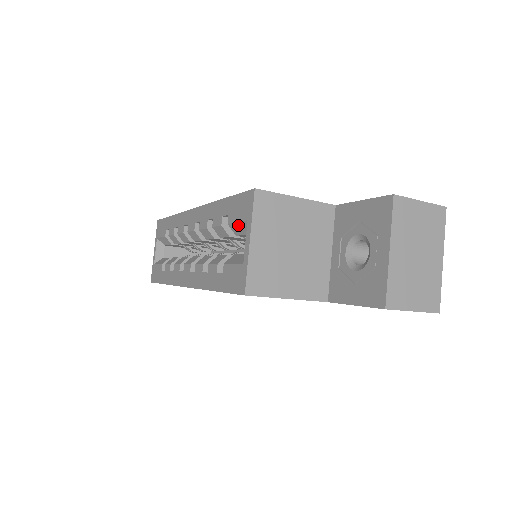
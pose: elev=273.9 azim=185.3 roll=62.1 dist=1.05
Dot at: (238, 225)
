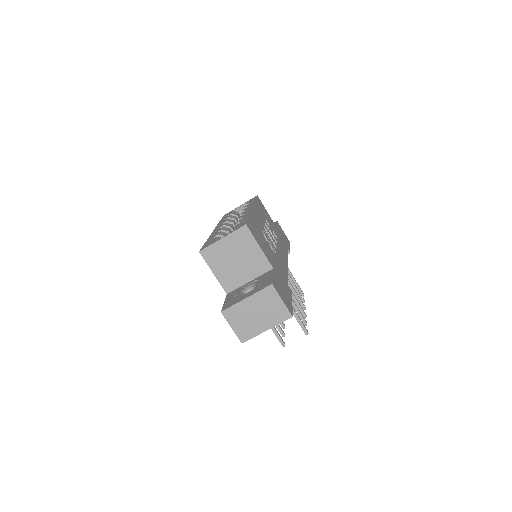
Dot at: occluded
